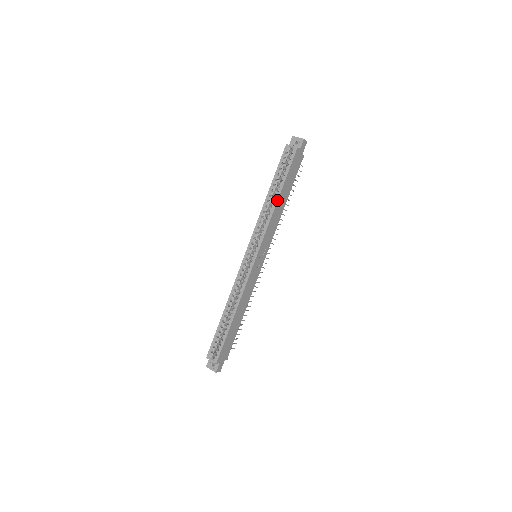
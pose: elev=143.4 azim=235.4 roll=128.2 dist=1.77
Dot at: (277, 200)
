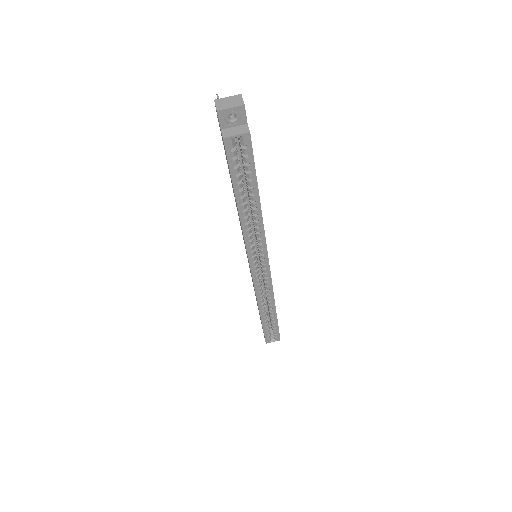
Dot at: (260, 210)
